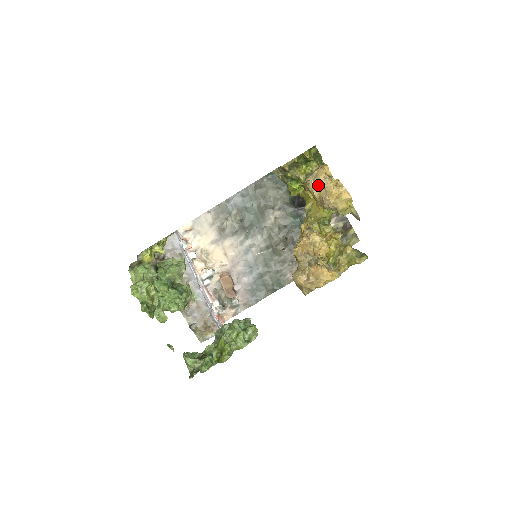
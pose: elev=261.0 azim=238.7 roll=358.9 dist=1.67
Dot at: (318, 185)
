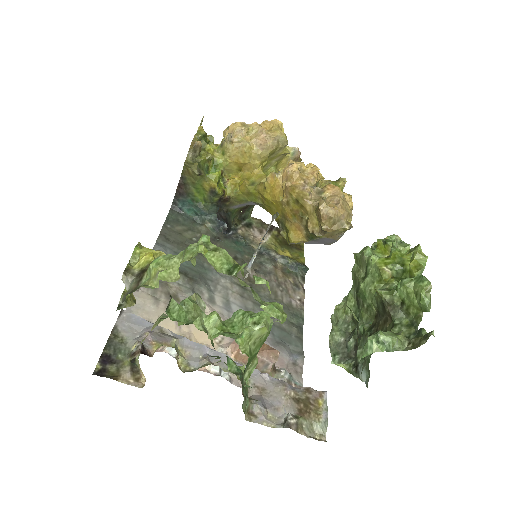
Dot at: (244, 131)
